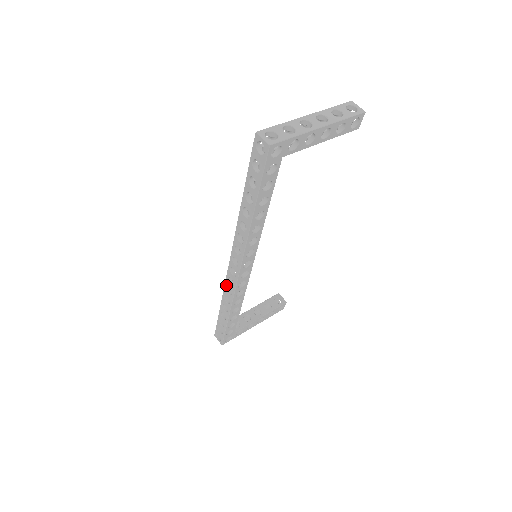
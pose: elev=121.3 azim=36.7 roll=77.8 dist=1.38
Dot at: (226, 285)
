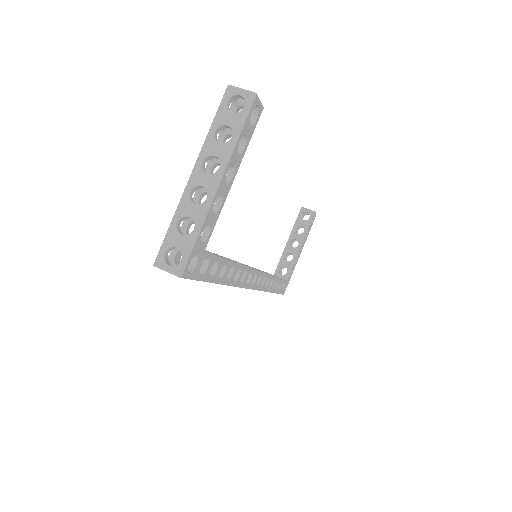
Dot at: occluded
